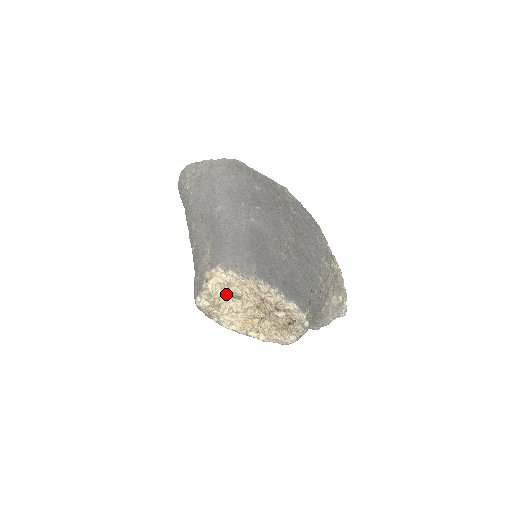
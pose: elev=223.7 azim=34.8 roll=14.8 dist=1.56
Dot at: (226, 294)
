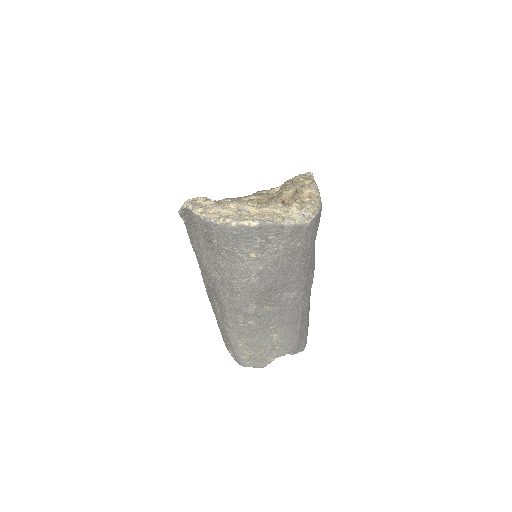
Dot at: occluded
